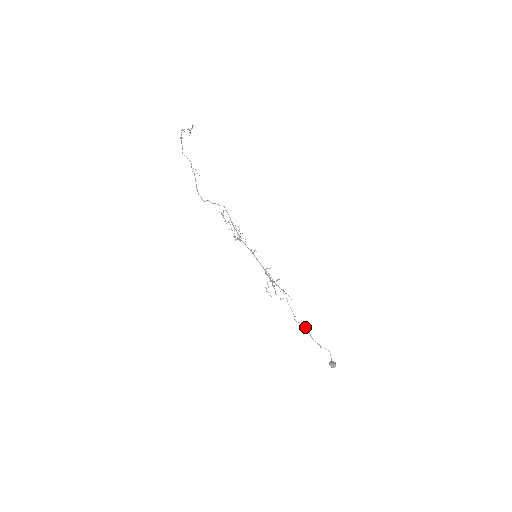
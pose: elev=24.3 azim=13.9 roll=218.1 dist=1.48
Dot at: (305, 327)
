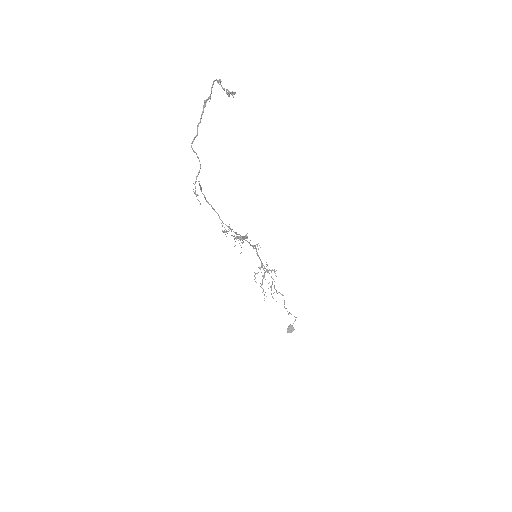
Dot at: occluded
